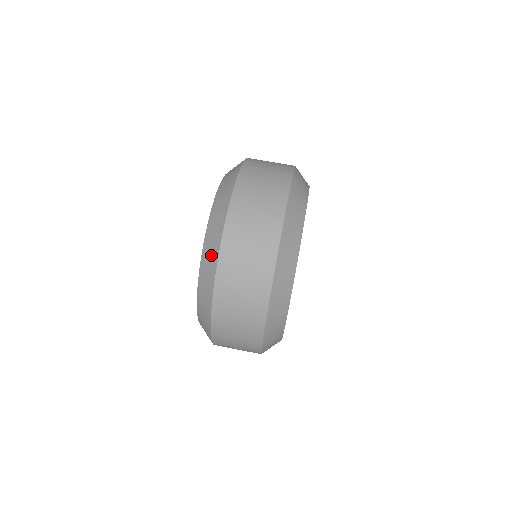
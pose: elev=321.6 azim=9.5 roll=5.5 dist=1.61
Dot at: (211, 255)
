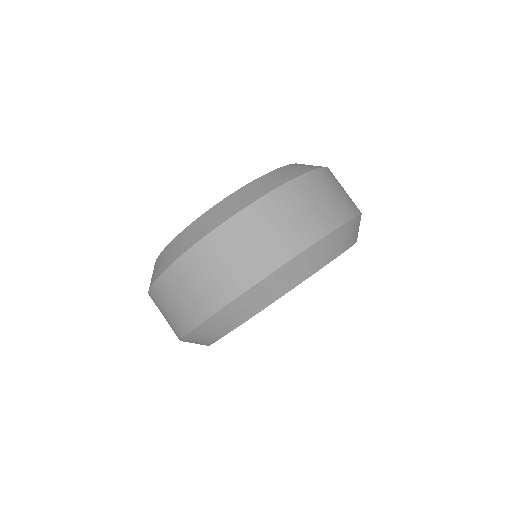
Dot at: (162, 263)
